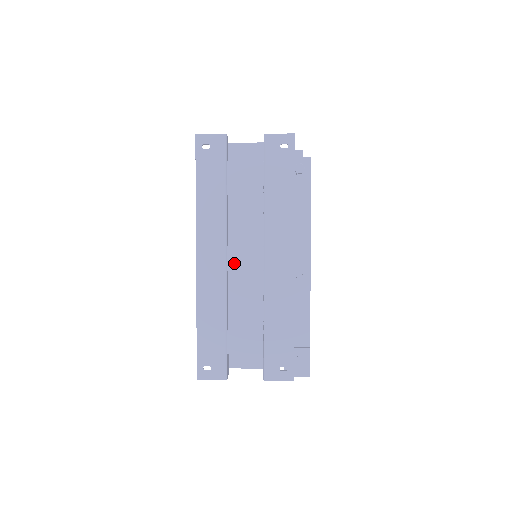
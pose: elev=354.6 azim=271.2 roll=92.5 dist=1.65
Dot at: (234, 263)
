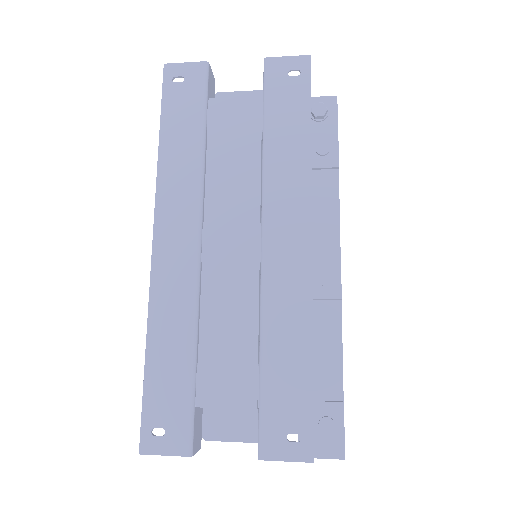
Dot at: (213, 249)
